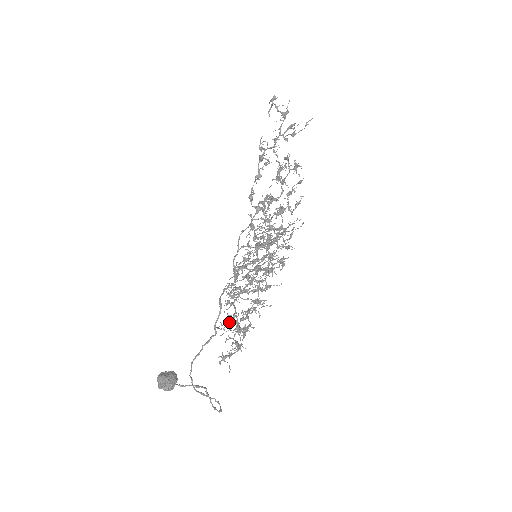
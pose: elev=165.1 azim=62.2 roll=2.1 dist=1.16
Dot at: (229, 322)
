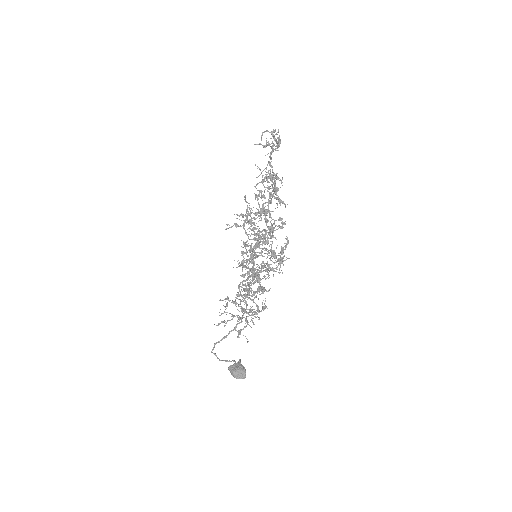
Dot at: (255, 313)
